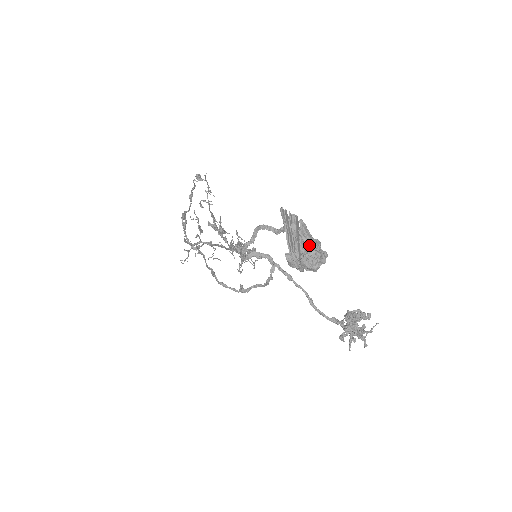
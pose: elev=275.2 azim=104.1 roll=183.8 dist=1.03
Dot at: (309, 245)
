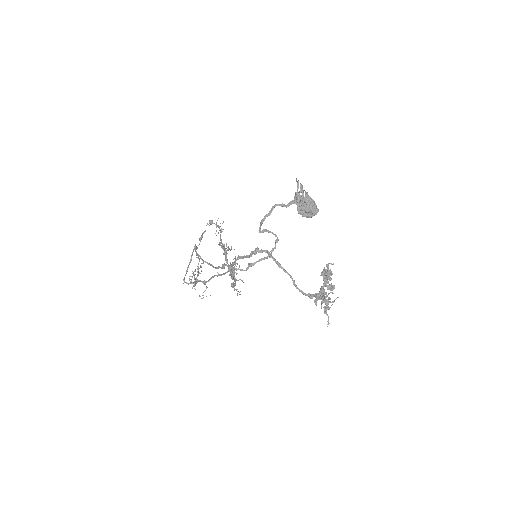
Dot at: (310, 200)
